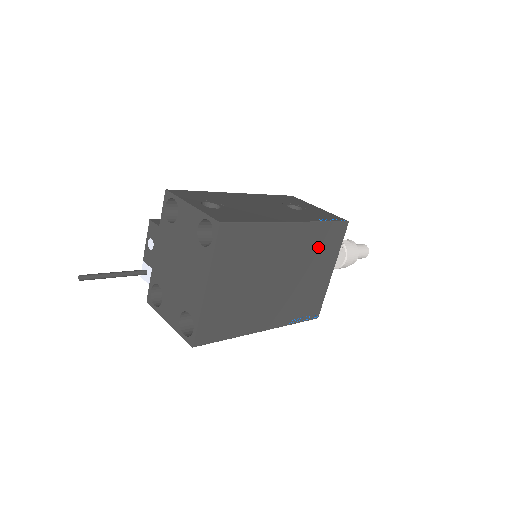
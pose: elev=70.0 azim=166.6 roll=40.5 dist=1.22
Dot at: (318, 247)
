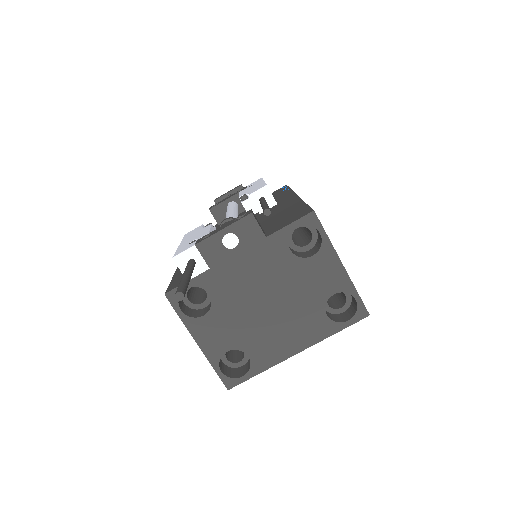
Dot at: occluded
